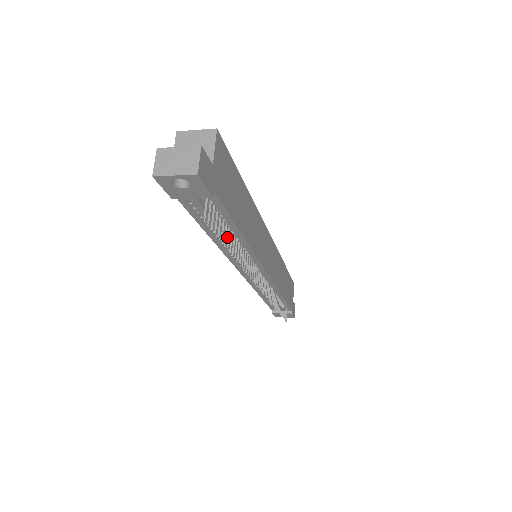
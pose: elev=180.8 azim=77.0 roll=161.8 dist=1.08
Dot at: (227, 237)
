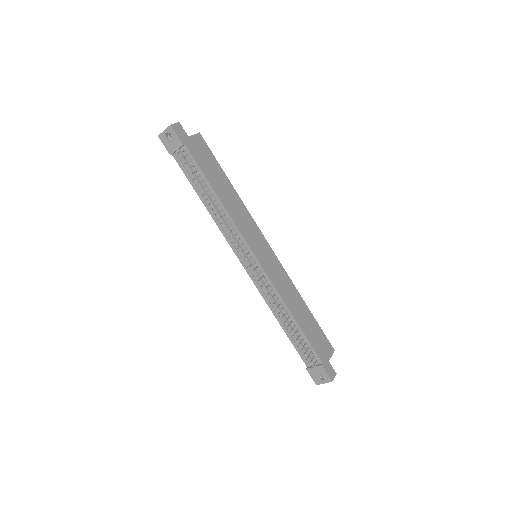
Dot at: (208, 196)
